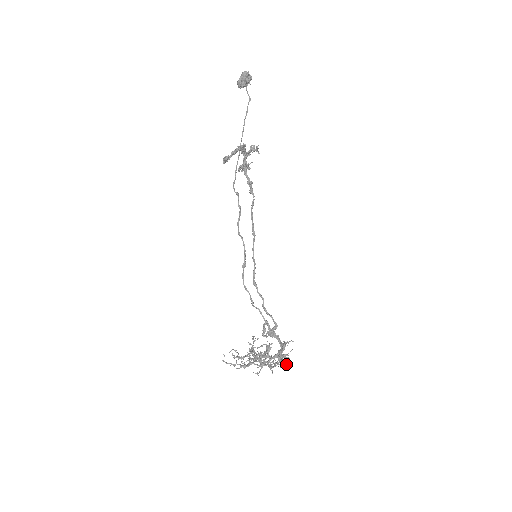
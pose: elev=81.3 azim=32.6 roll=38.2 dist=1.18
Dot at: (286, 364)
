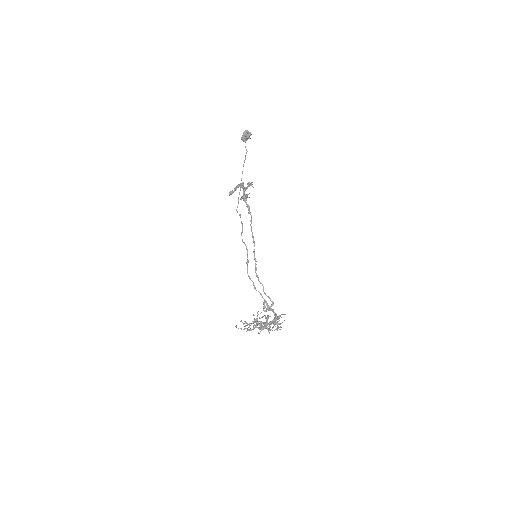
Dot at: occluded
